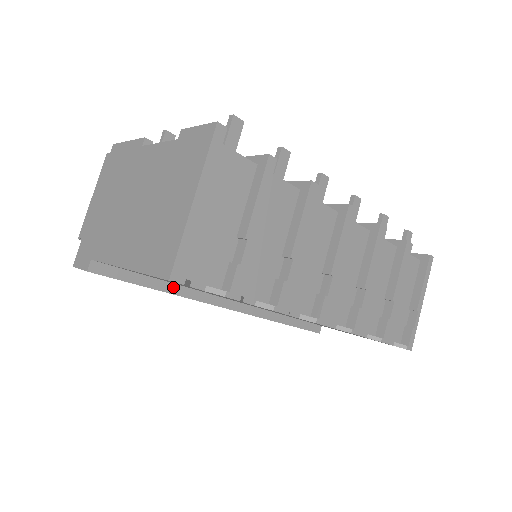
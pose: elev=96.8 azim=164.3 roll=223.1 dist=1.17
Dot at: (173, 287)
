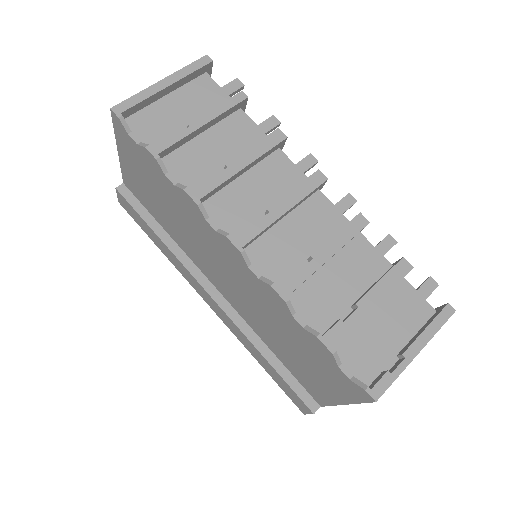
Dot at: (170, 240)
